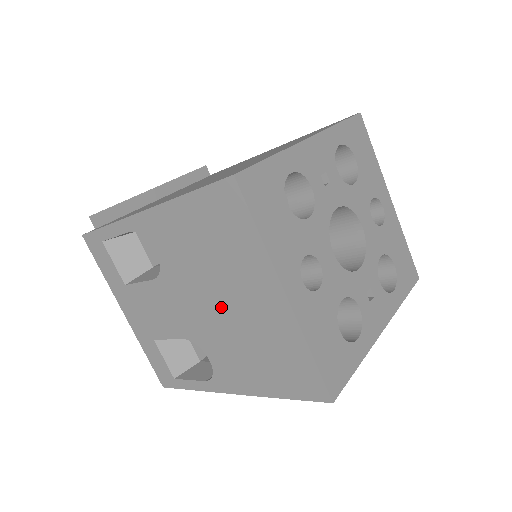
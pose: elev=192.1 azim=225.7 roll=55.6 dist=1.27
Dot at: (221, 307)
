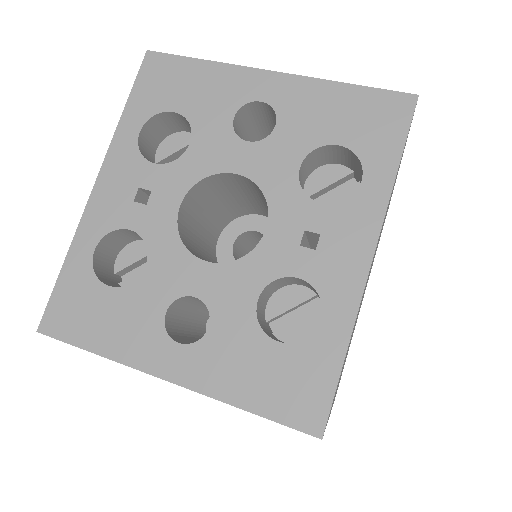
Dot at: occluded
